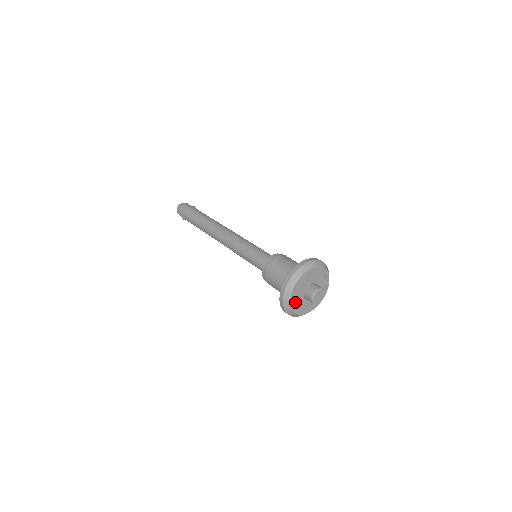
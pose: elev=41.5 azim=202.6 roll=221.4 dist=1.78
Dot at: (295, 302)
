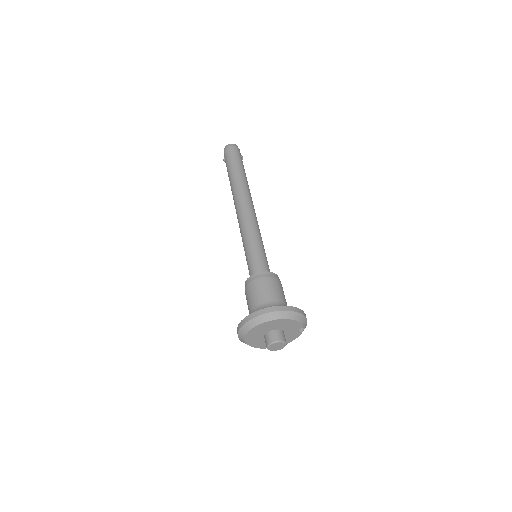
Dot at: (252, 335)
